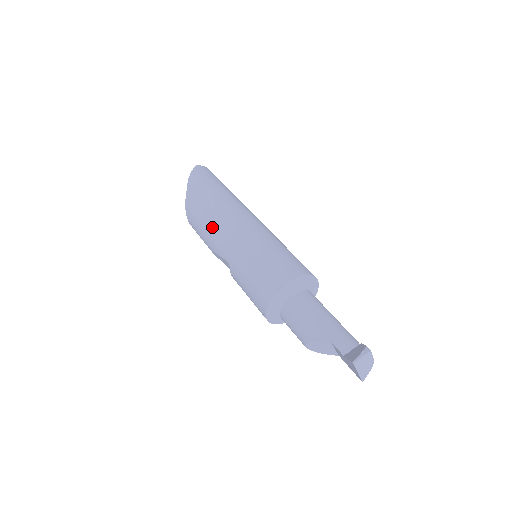
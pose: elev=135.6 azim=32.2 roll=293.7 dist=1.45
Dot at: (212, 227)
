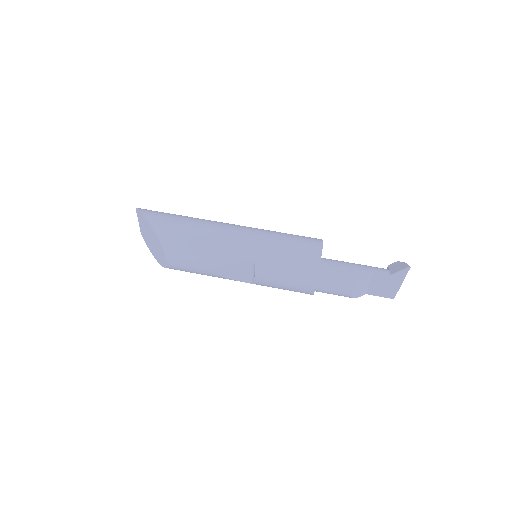
Dot at: (212, 242)
